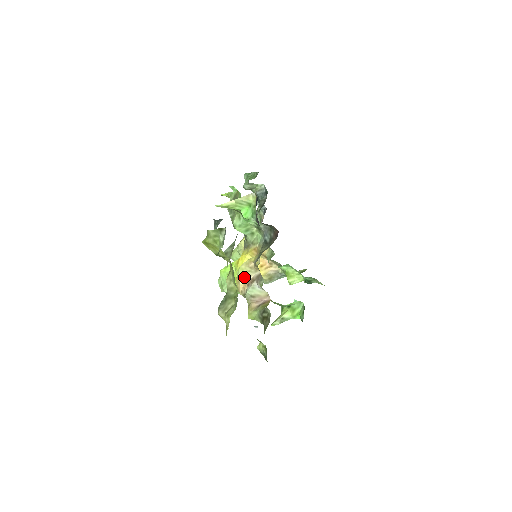
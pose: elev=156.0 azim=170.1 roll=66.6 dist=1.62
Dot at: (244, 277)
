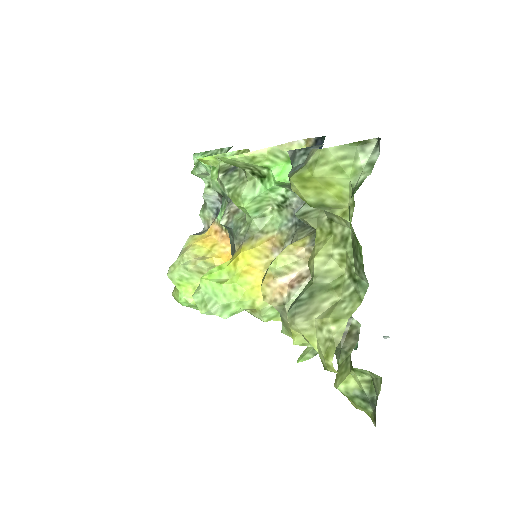
Dot at: (282, 274)
